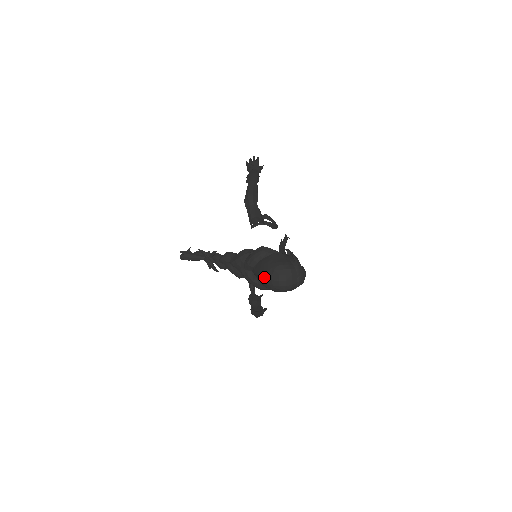
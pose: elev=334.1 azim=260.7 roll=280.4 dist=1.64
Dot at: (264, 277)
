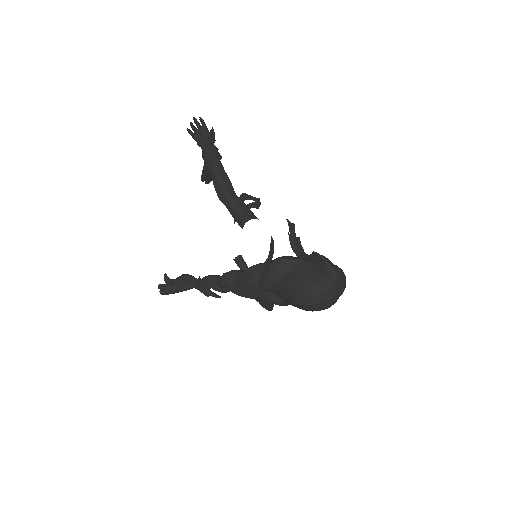
Dot at: (299, 303)
